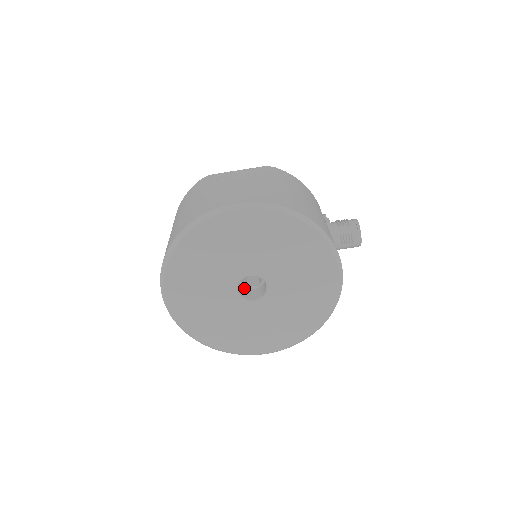
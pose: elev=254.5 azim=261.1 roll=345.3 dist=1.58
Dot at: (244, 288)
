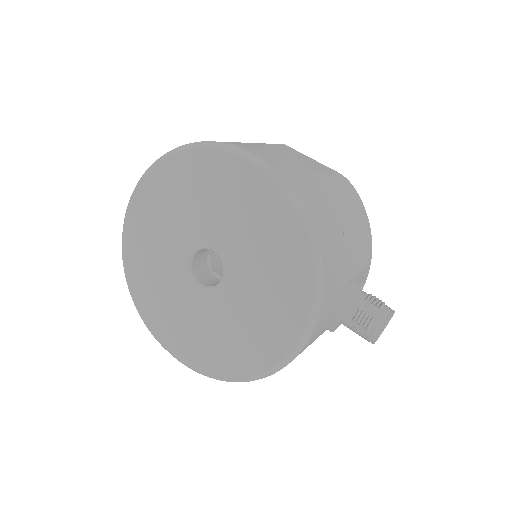
Dot at: (207, 267)
